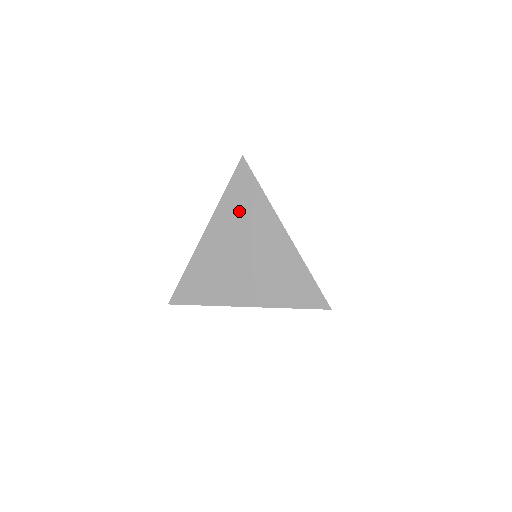
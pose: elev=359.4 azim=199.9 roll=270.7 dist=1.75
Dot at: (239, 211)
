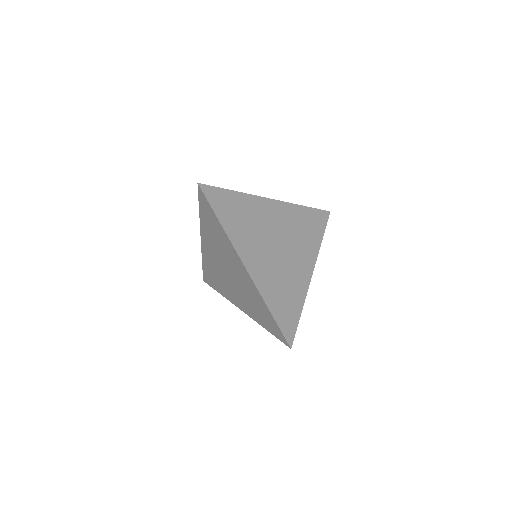
Dot at: (213, 234)
